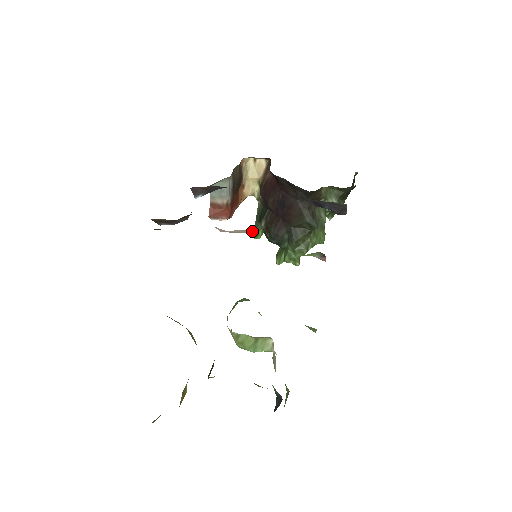
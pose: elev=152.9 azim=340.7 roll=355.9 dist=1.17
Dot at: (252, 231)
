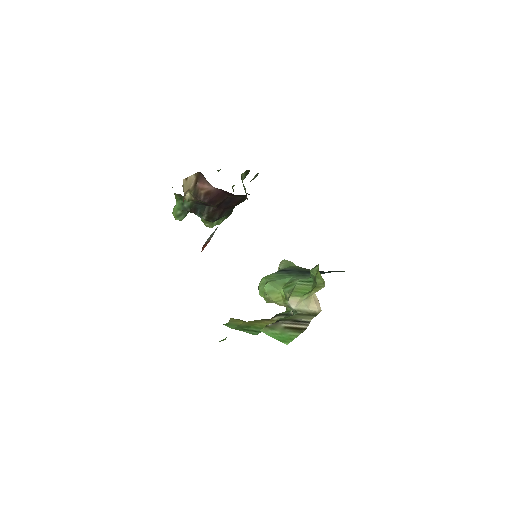
Dot at: occluded
